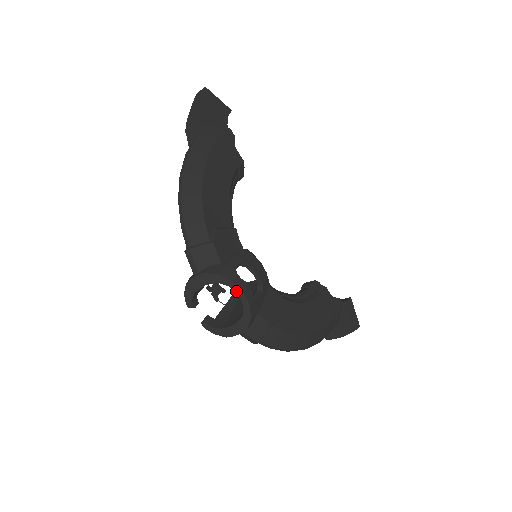
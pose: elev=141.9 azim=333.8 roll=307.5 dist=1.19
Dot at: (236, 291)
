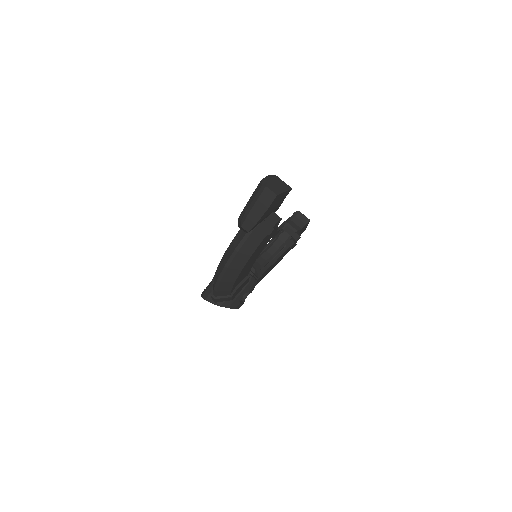
Dot at: occluded
